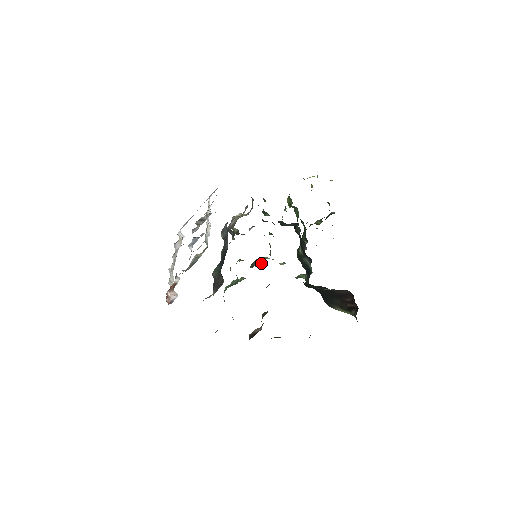
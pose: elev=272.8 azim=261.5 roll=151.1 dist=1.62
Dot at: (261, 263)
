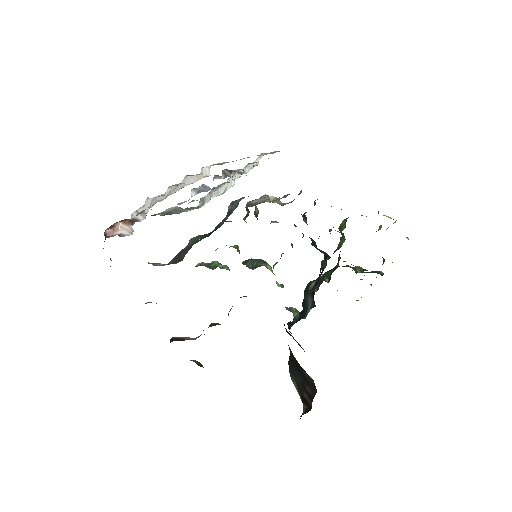
Dot at: (255, 268)
